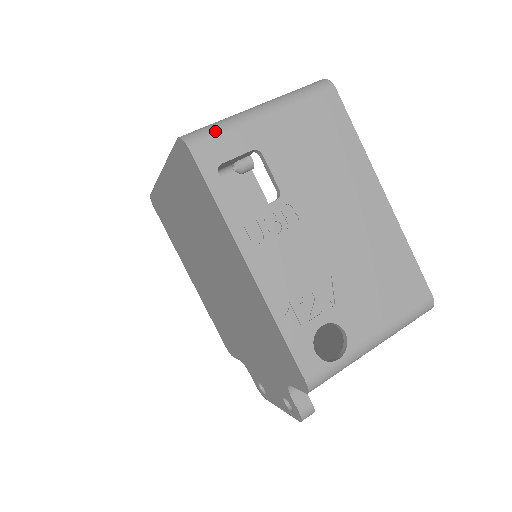
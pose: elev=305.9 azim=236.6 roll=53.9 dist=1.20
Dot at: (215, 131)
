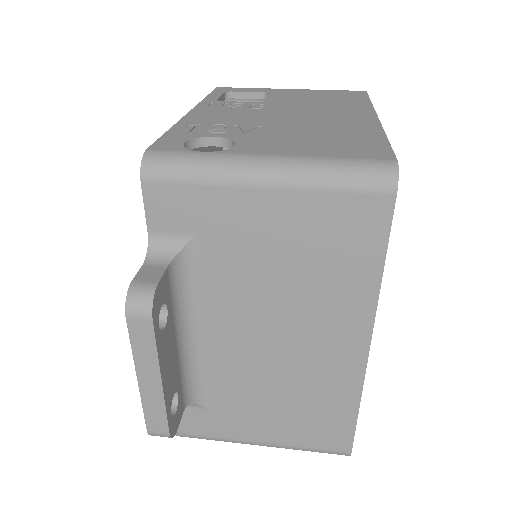
Dot at: occluded
